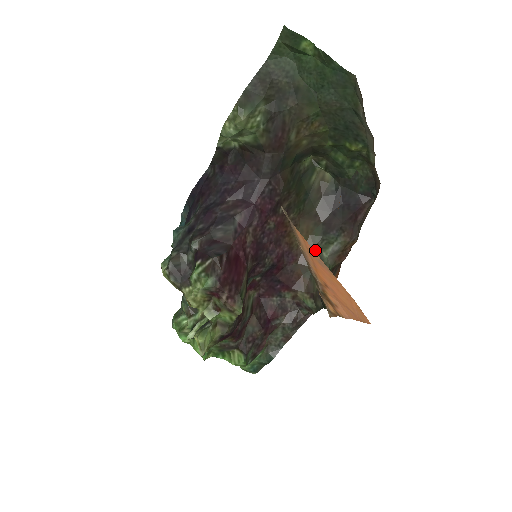
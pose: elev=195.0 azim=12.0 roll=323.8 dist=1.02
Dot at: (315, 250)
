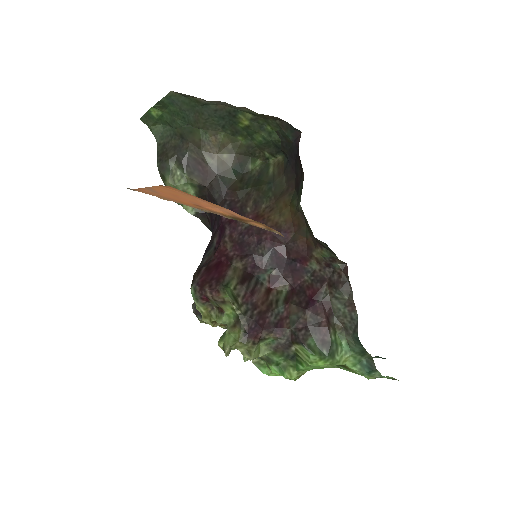
Dot at: (297, 211)
